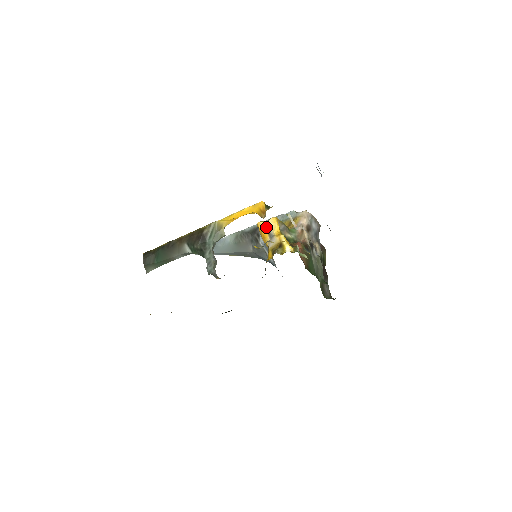
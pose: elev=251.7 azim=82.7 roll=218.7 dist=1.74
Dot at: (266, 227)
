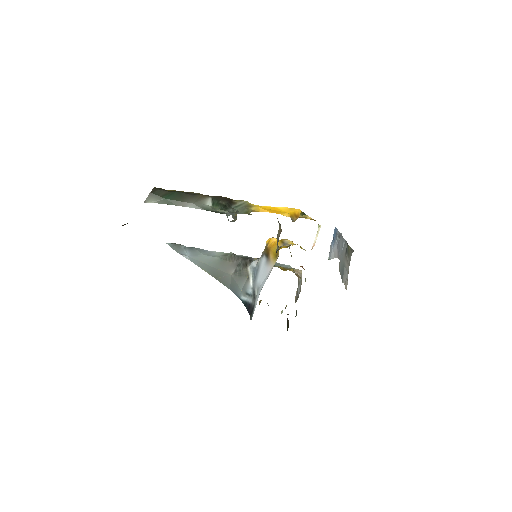
Dot at: (280, 240)
